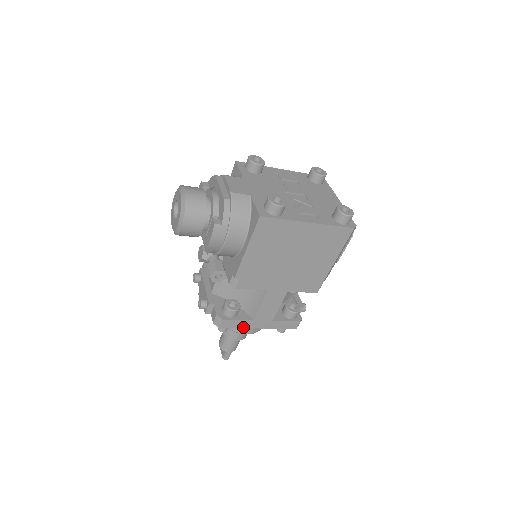
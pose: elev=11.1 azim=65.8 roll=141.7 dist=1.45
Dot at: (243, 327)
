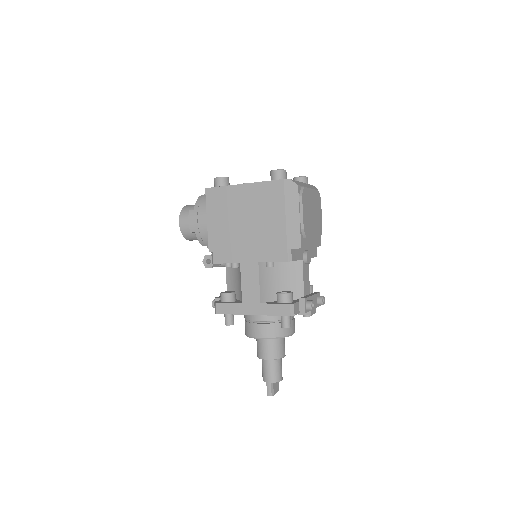
Dot at: (237, 313)
